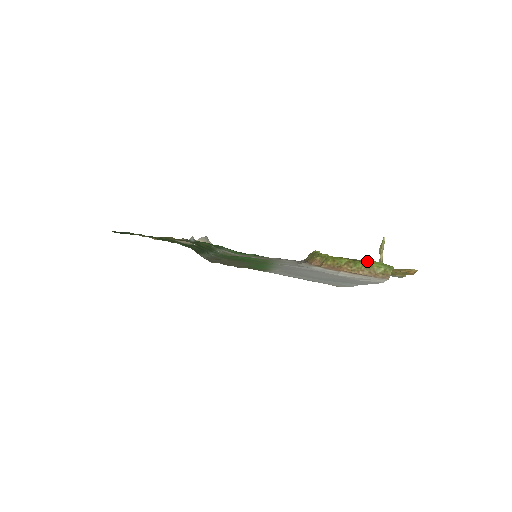
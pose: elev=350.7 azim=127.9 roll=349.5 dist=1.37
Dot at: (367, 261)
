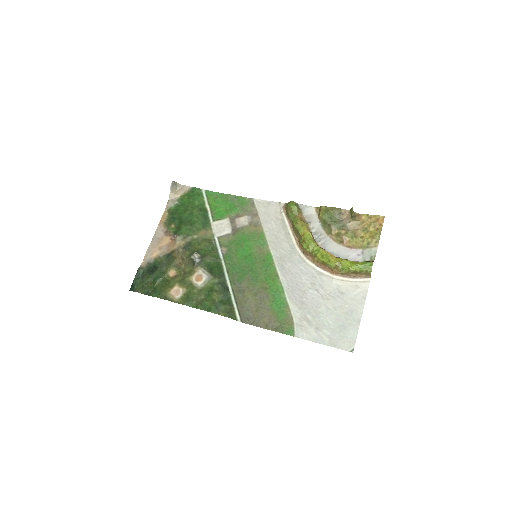
Dot at: (340, 210)
